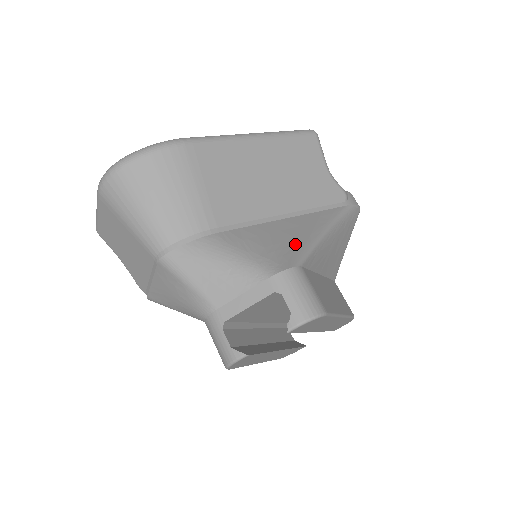
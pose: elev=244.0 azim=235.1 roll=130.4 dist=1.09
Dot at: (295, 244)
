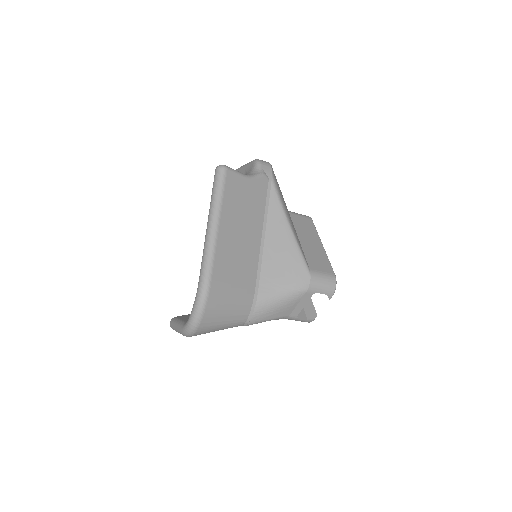
Dot at: (292, 258)
